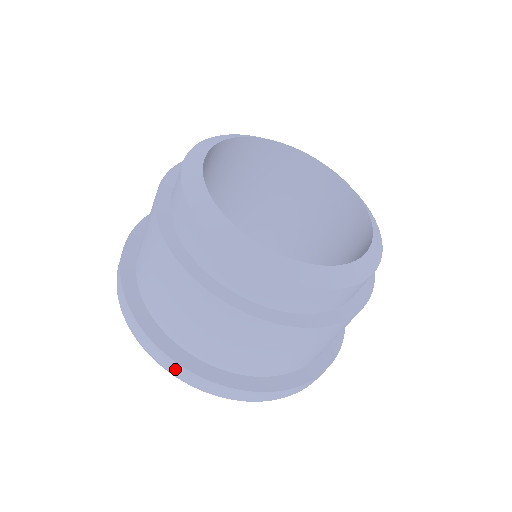
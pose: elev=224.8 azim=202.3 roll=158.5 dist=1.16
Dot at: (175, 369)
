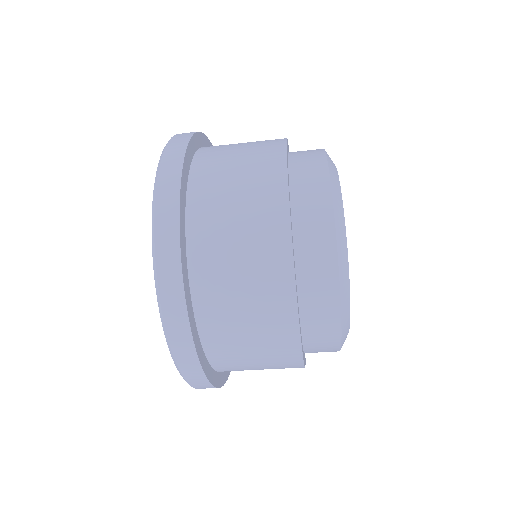
Dot at: (176, 318)
